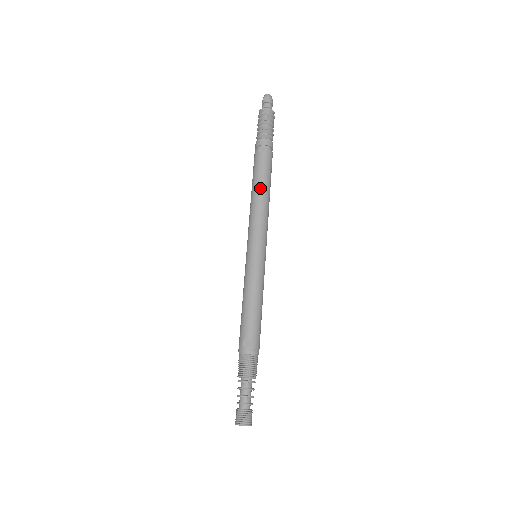
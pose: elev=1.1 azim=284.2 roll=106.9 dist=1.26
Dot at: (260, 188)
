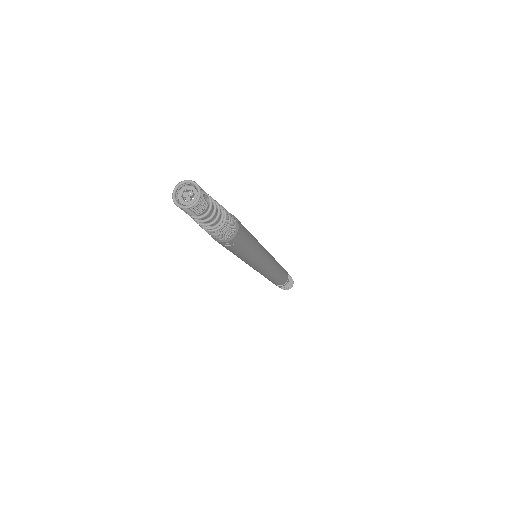
Dot at: occluded
